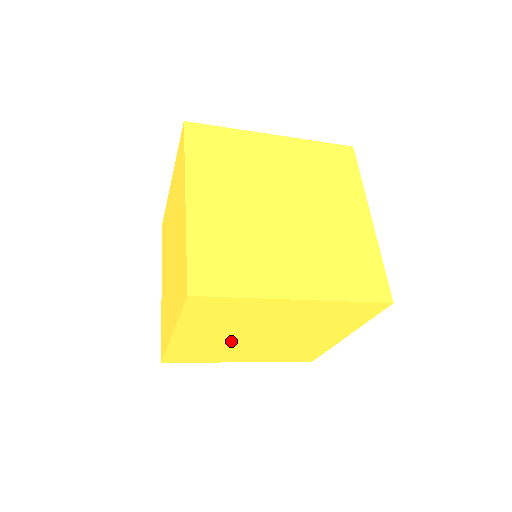
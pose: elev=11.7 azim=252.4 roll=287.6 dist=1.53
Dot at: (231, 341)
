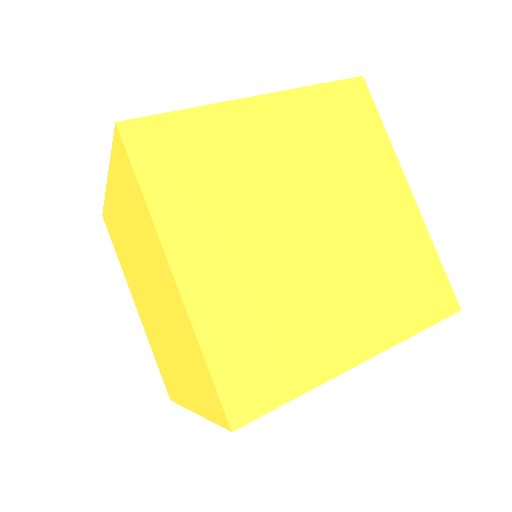
Dot at: occluded
